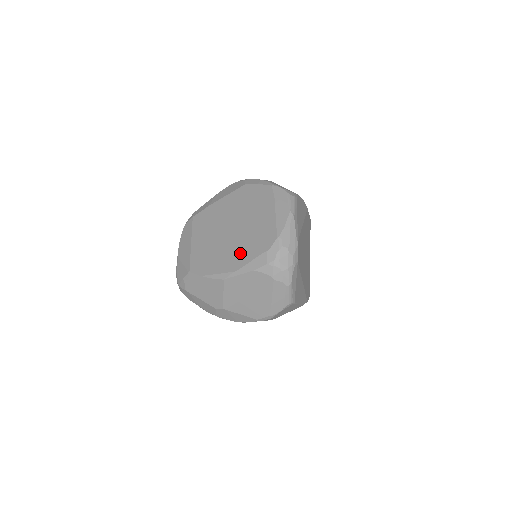
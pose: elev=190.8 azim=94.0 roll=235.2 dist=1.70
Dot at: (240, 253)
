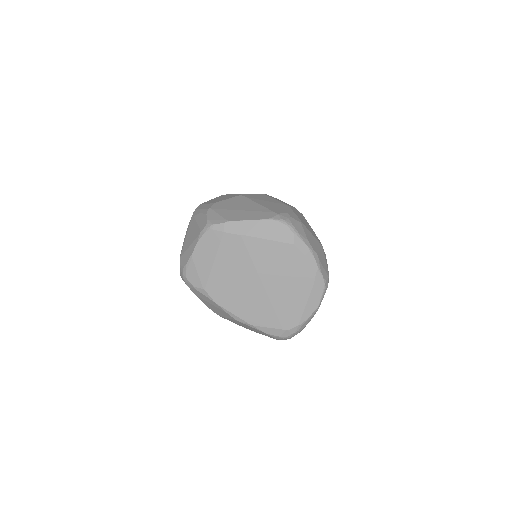
Dot at: (262, 314)
